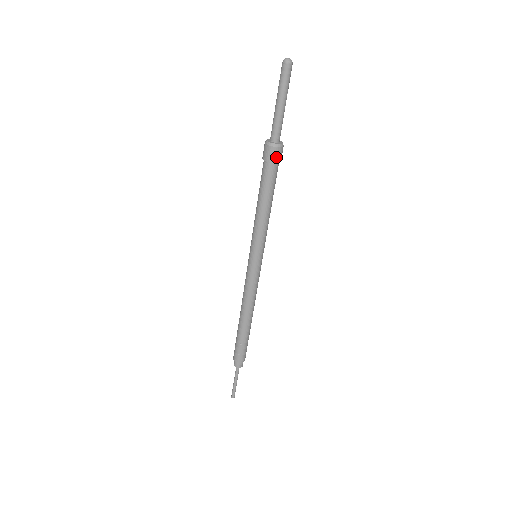
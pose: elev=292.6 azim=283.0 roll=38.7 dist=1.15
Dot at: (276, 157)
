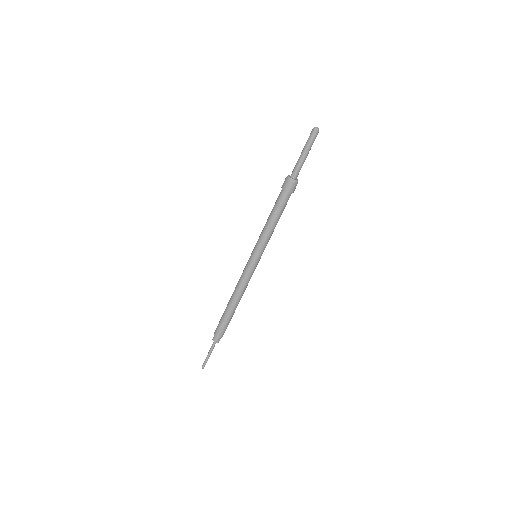
Dot at: (291, 188)
